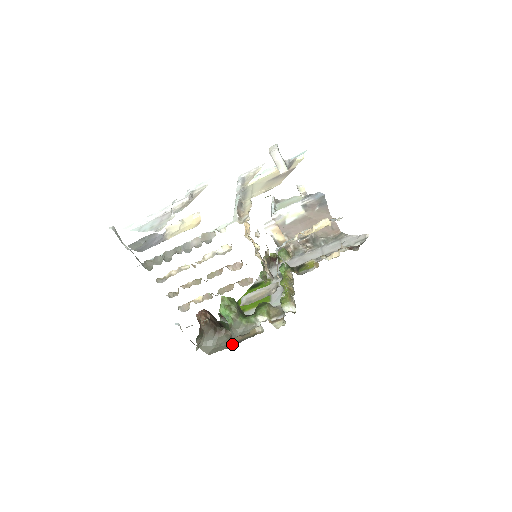
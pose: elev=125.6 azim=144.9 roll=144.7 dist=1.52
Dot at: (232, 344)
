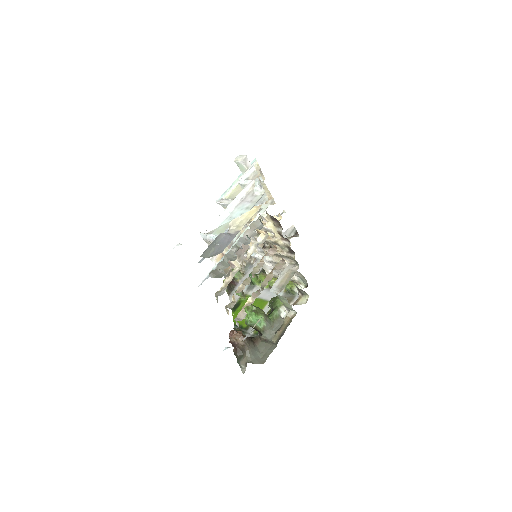
Dot at: (277, 341)
